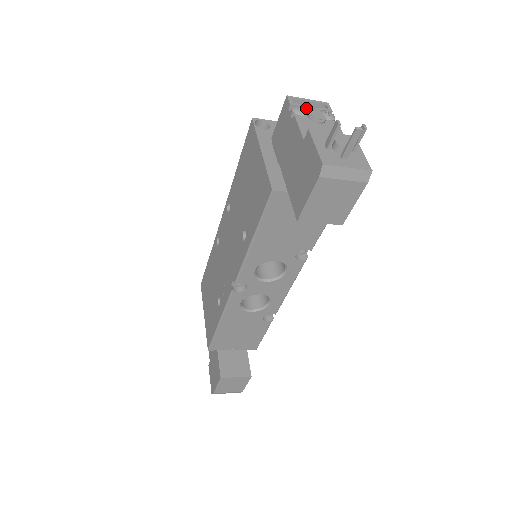
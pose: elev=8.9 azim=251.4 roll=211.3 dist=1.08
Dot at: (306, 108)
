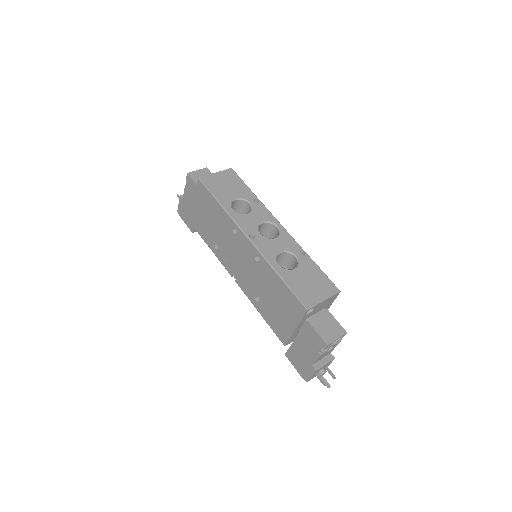
Dot at: (331, 346)
